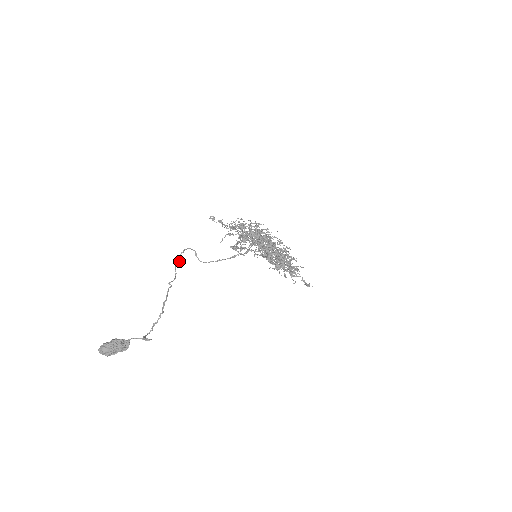
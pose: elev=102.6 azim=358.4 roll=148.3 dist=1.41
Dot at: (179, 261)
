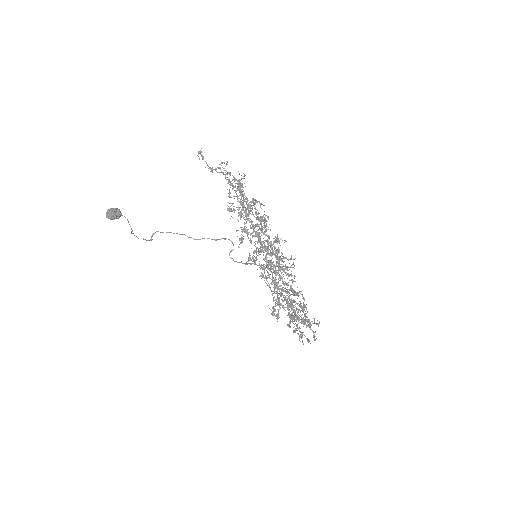
Dot at: (215, 239)
